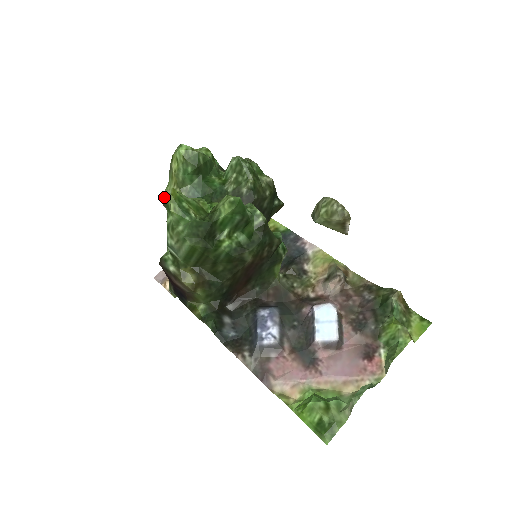
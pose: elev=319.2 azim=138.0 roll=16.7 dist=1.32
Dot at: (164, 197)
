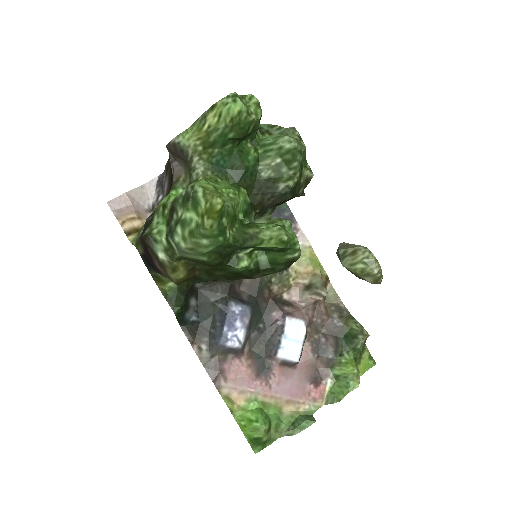
Dot at: (174, 143)
